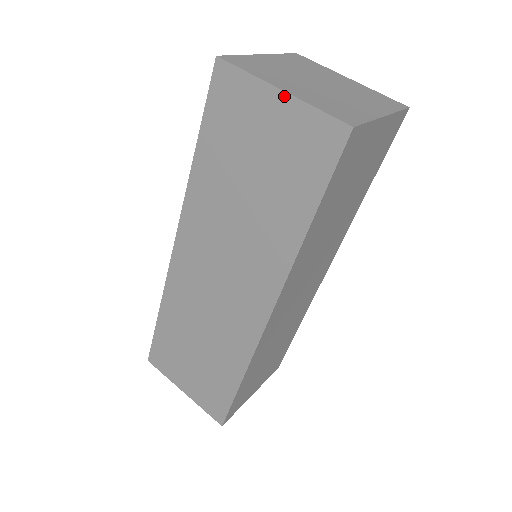
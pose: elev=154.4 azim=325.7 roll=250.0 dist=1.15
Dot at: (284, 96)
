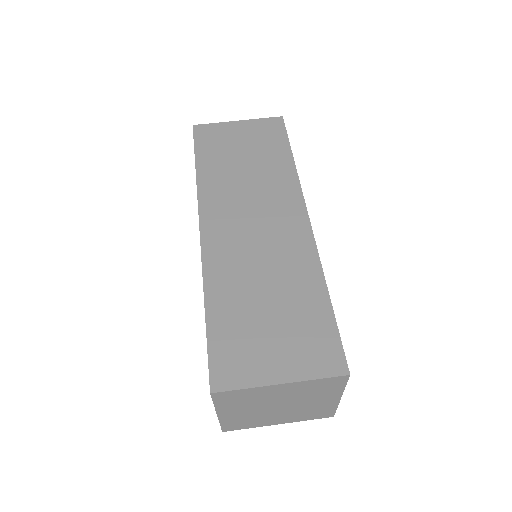
Dot at: occluded
